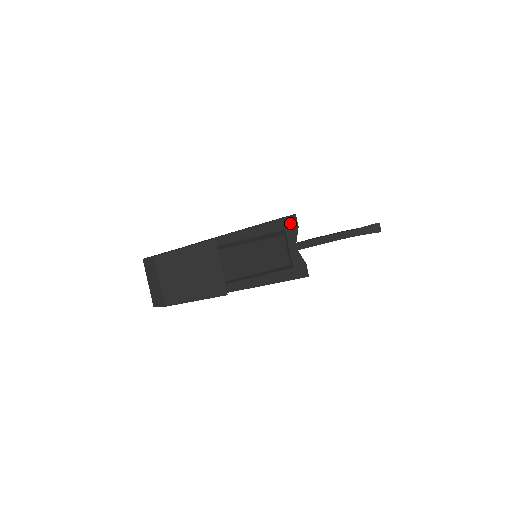
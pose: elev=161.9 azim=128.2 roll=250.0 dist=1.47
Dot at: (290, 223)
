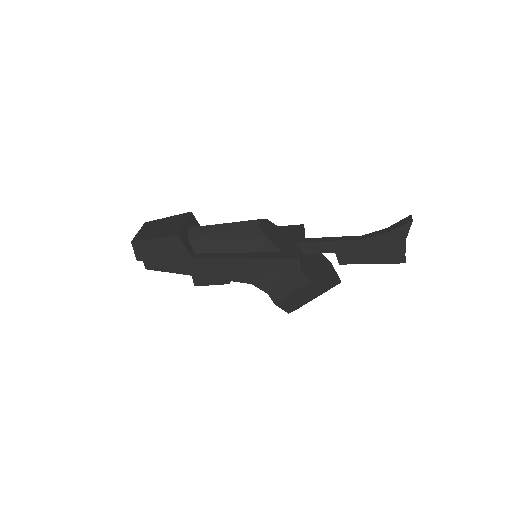
Dot at: (294, 229)
